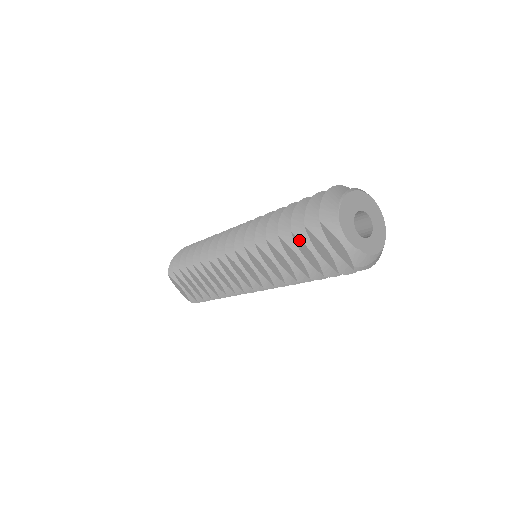
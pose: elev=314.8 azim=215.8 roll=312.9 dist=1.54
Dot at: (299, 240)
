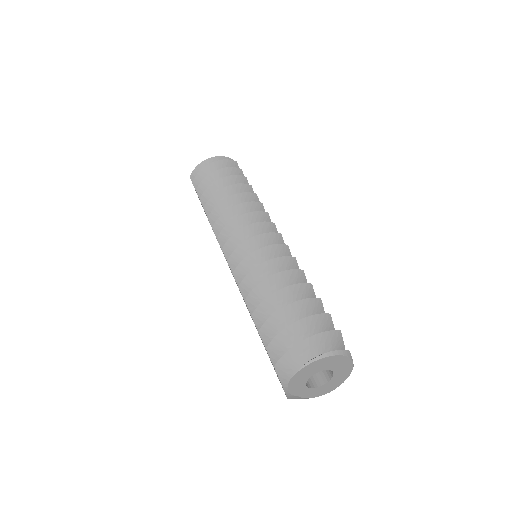
Dot at: (262, 340)
